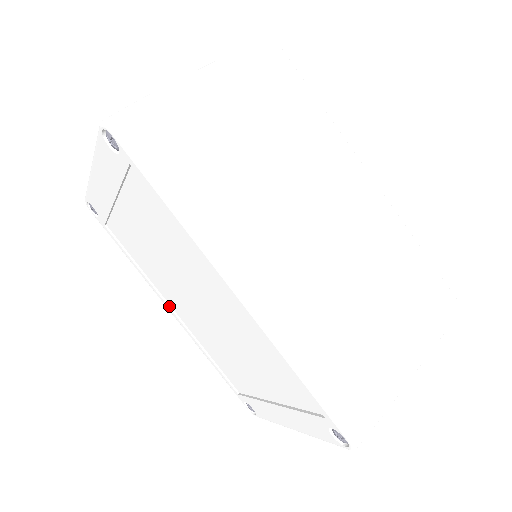
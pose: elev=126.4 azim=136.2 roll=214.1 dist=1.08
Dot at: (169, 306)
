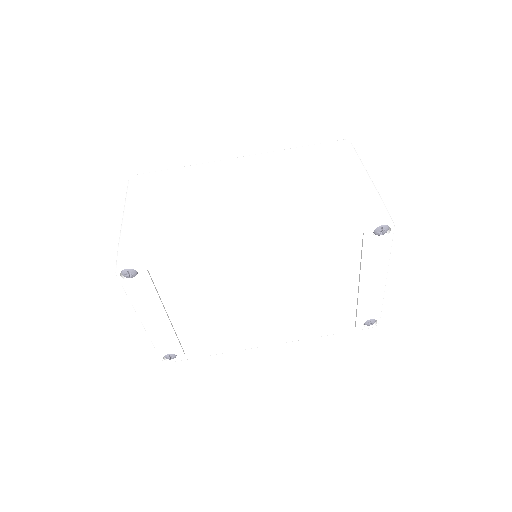
Dot at: (265, 342)
